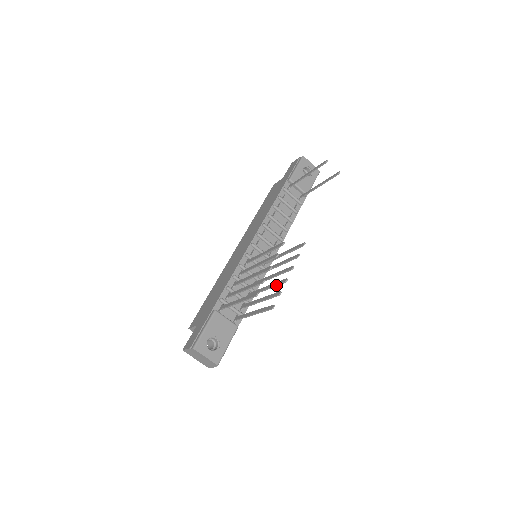
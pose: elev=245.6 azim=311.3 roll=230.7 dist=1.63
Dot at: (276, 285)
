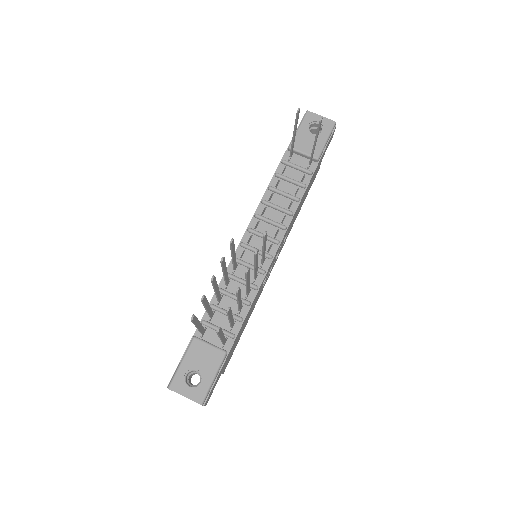
Dot at: occluded
